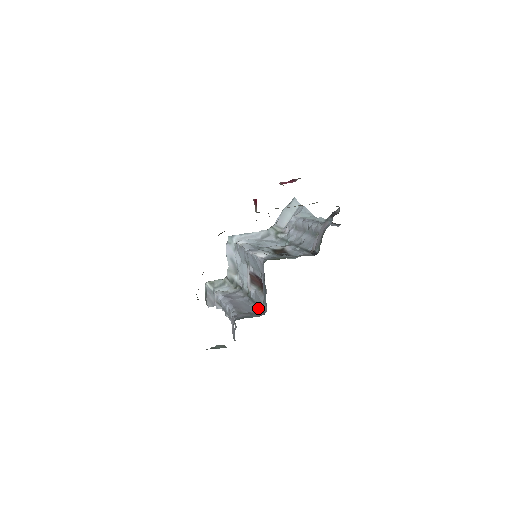
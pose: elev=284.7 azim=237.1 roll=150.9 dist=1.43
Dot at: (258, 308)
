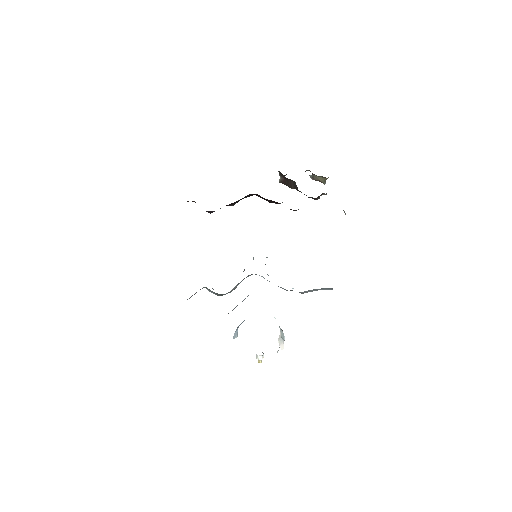
Dot at: occluded
